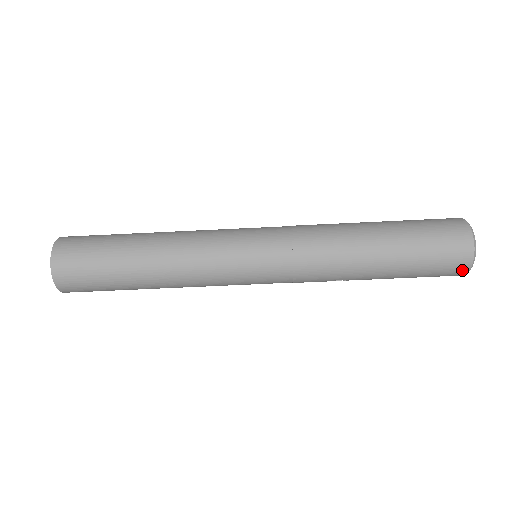
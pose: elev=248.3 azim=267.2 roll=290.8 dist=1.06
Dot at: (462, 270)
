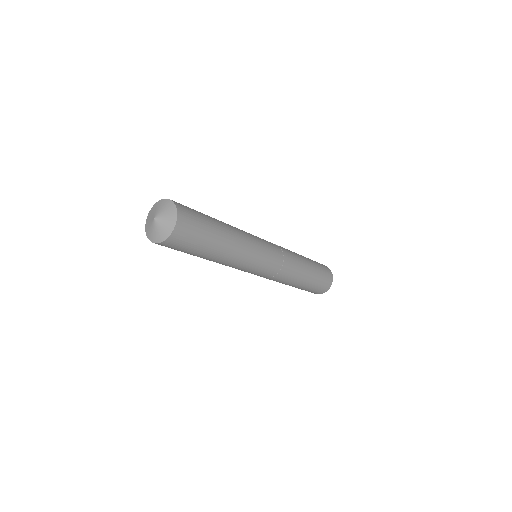
Dot at: (317, 293)
